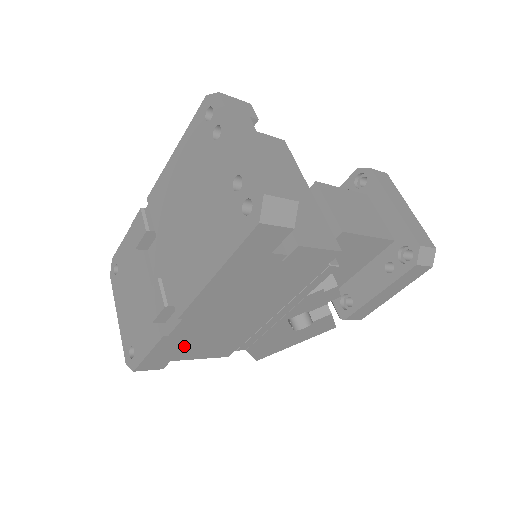
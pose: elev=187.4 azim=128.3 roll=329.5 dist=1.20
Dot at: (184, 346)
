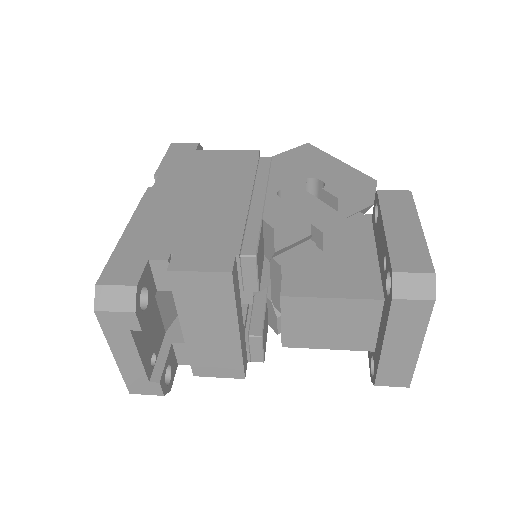
Dot at: occluded
